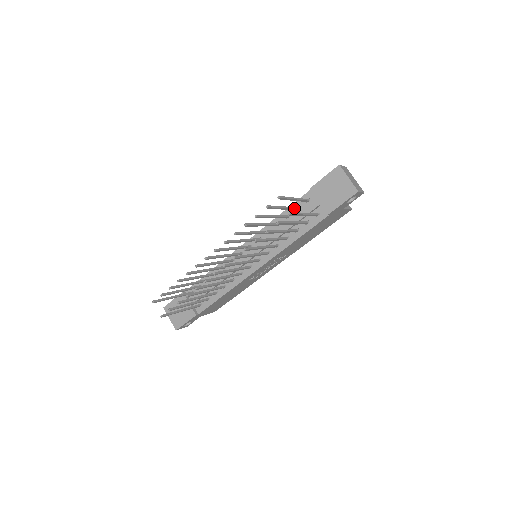
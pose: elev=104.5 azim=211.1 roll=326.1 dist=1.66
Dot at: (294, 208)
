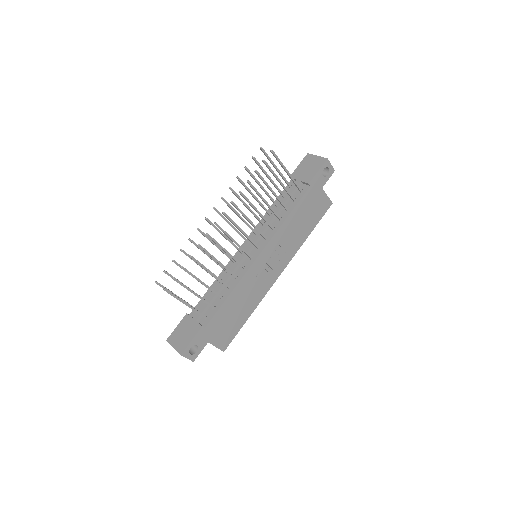
Dot at: (280, 190)
